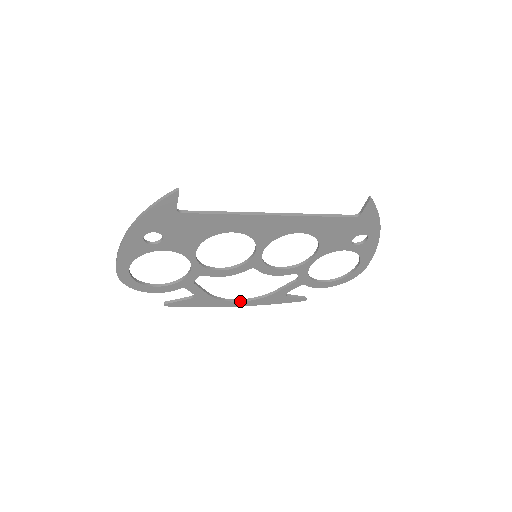
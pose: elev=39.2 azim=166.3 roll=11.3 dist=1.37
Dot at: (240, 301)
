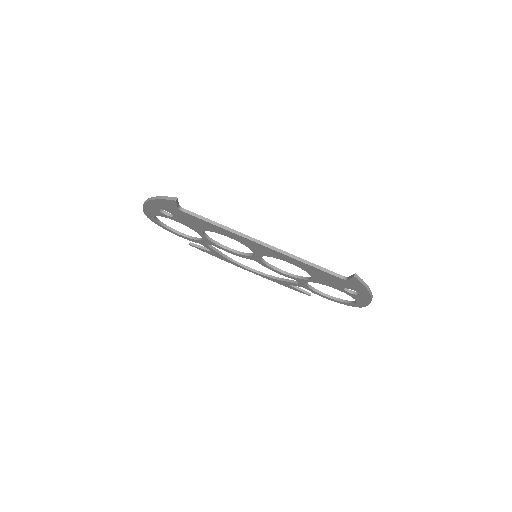
Dot at: (251, 270)
